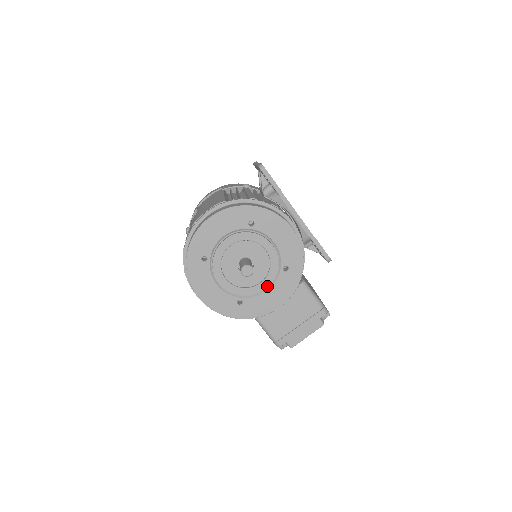
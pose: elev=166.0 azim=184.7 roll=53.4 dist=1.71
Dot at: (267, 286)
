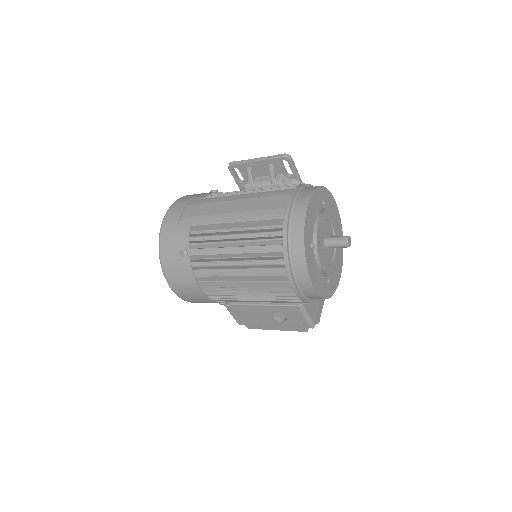
Dot at: occluded
